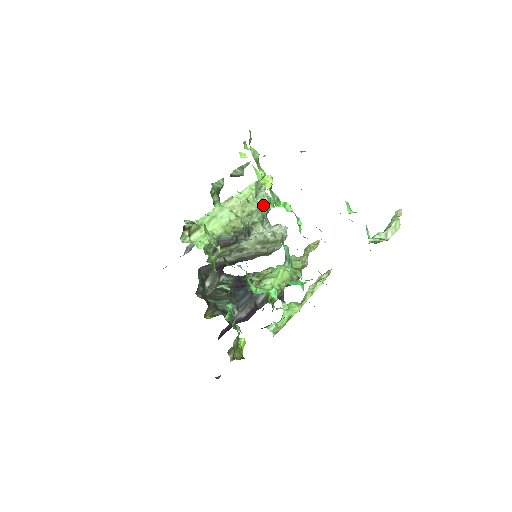
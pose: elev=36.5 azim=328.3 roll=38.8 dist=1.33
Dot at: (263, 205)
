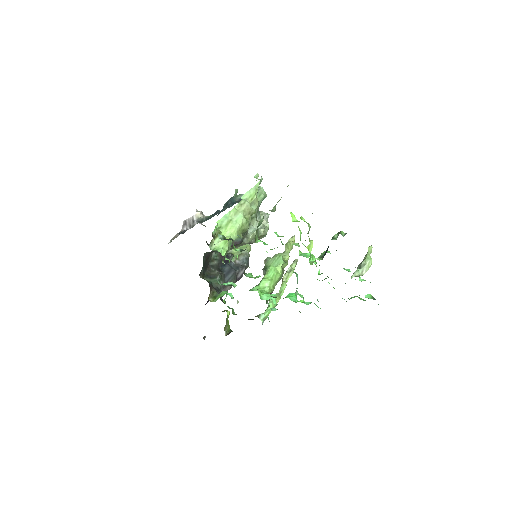
Dot at: (260, 201)
